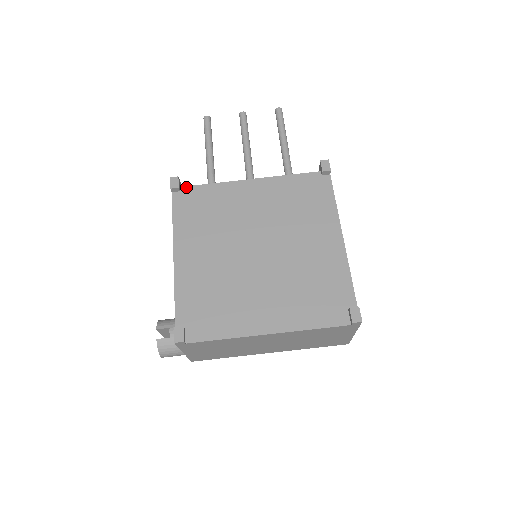
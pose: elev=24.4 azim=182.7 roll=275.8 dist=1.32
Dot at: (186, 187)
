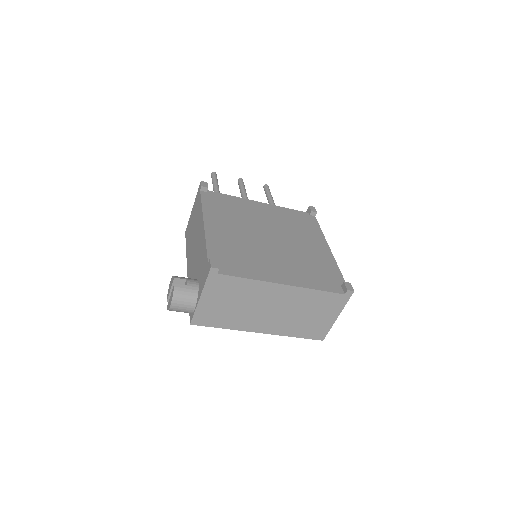
Dot at: (211, 191)
